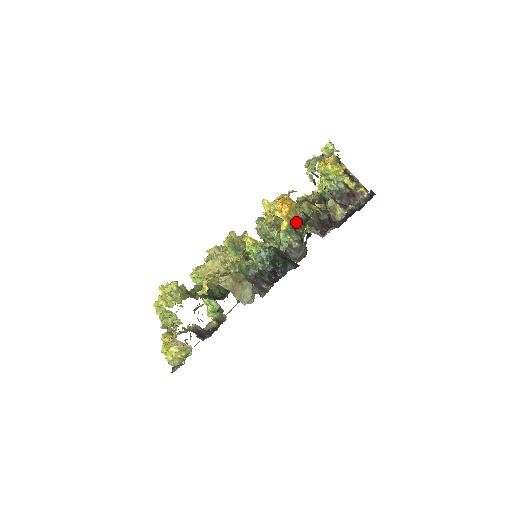
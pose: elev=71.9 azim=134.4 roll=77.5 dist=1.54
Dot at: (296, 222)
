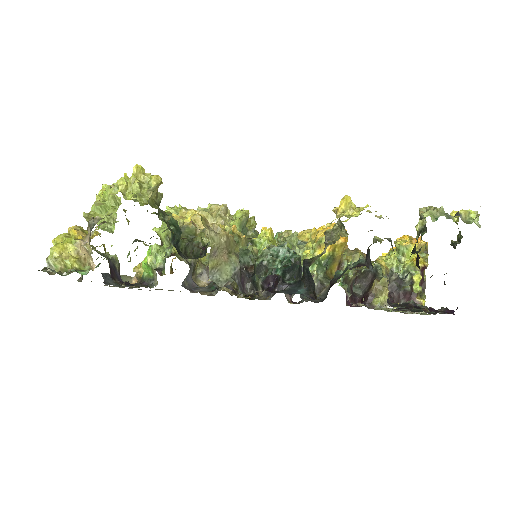
Dot at: (334, 263)
